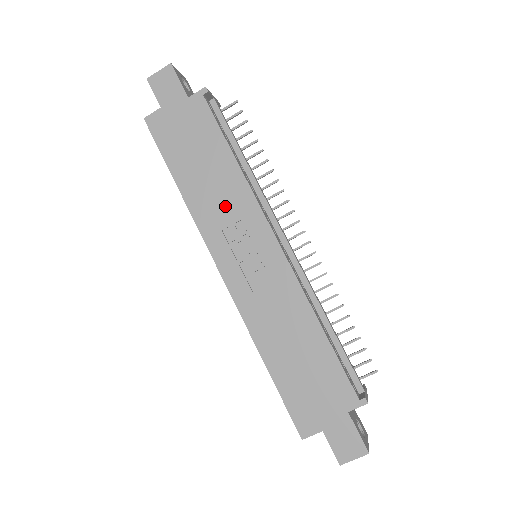
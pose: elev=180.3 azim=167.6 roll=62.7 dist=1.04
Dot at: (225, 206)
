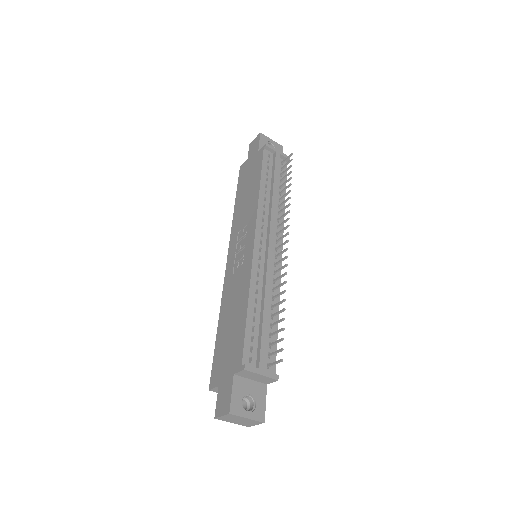
Dot at: (245, 216)
